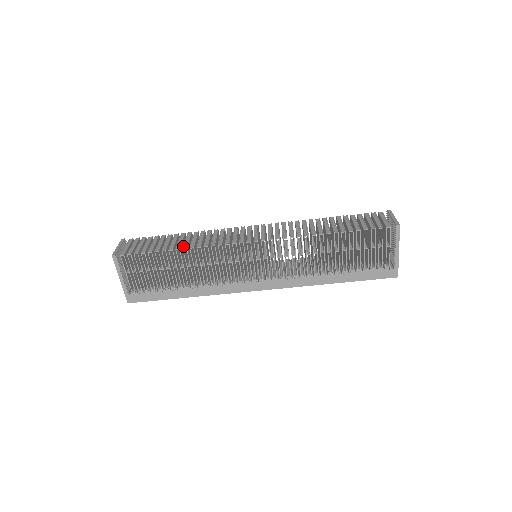
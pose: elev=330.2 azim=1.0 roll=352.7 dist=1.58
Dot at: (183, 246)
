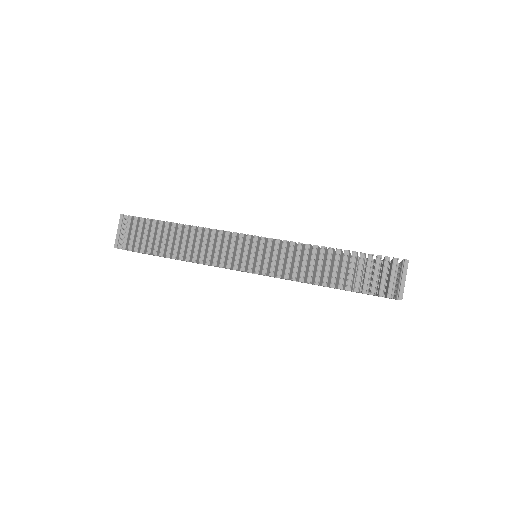
Dot at: (179, 256)
